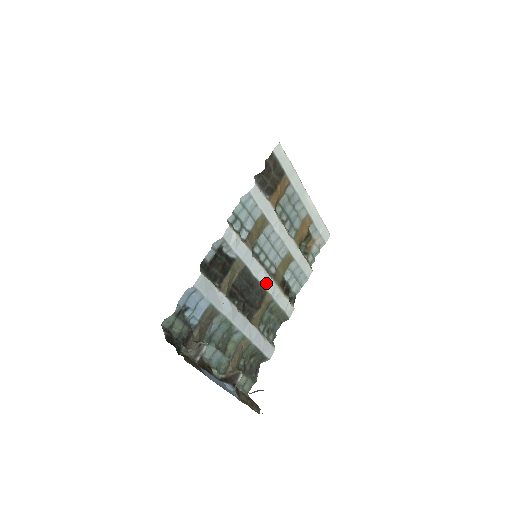
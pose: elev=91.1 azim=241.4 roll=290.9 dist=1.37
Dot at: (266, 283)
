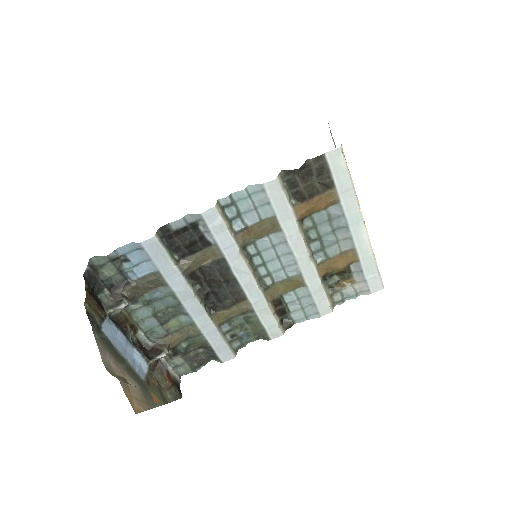
Dot at: (249, 289)
